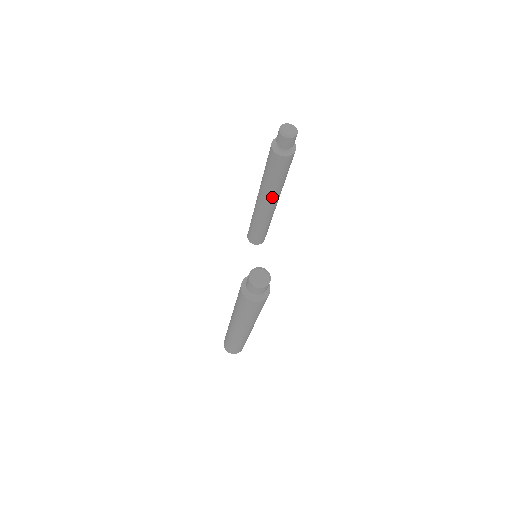
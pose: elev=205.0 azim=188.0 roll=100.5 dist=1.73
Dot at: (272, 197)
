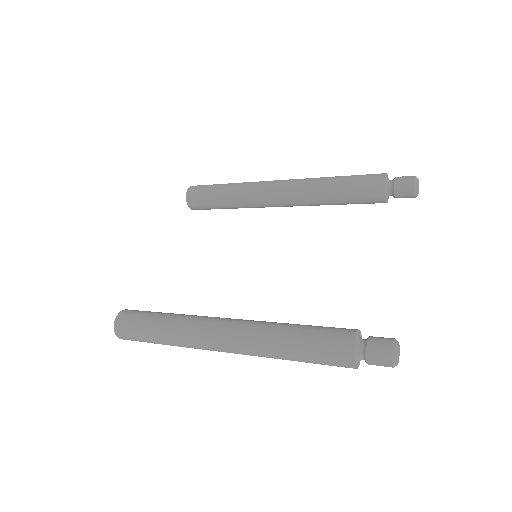
Dot at: (301, 204)
